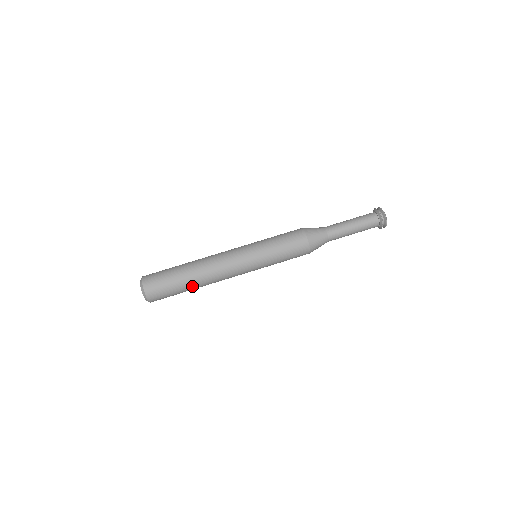
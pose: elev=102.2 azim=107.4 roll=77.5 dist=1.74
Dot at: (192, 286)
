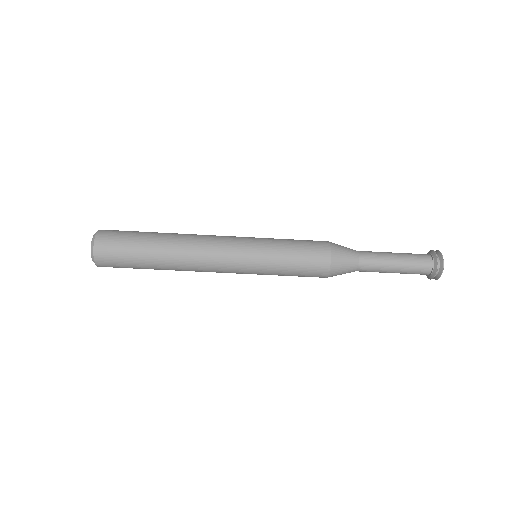
Dot at: (159, 268)
